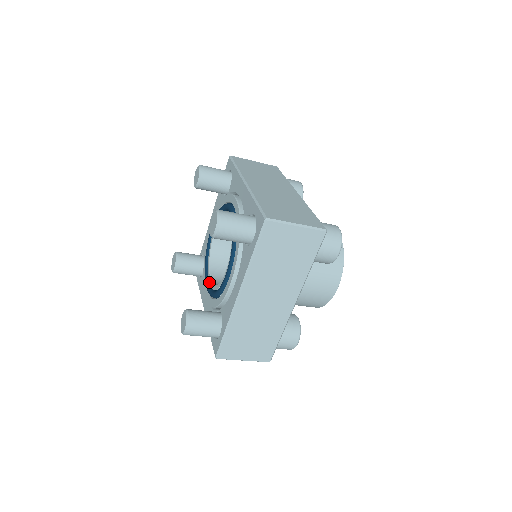
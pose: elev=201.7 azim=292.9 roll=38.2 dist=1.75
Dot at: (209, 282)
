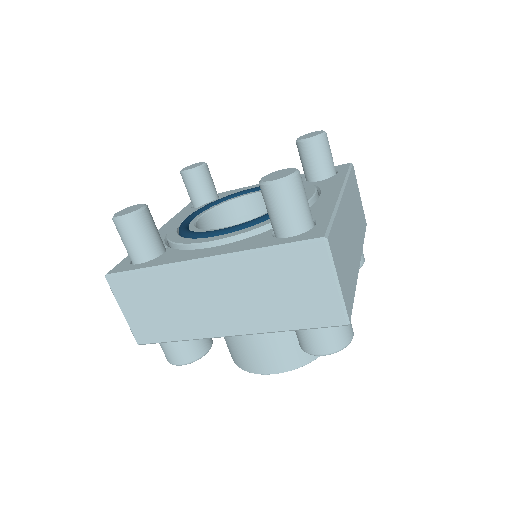
Dot at: occluded
